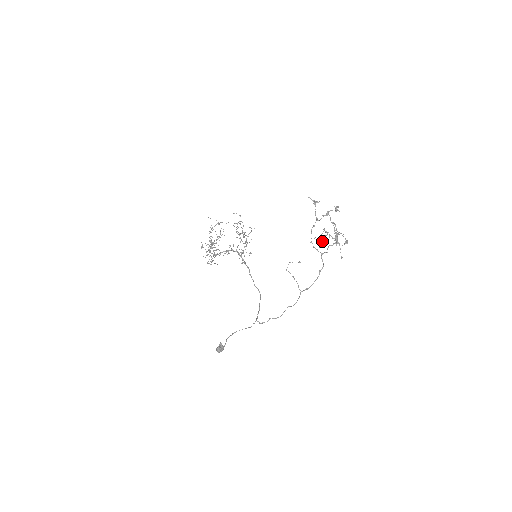
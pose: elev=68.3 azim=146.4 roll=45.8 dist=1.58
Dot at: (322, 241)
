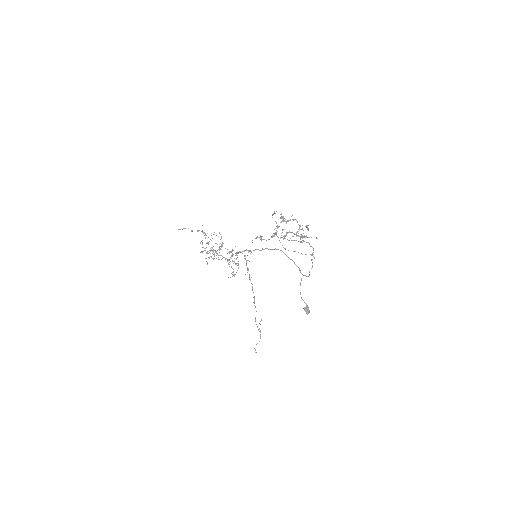
Dot at: occluded
